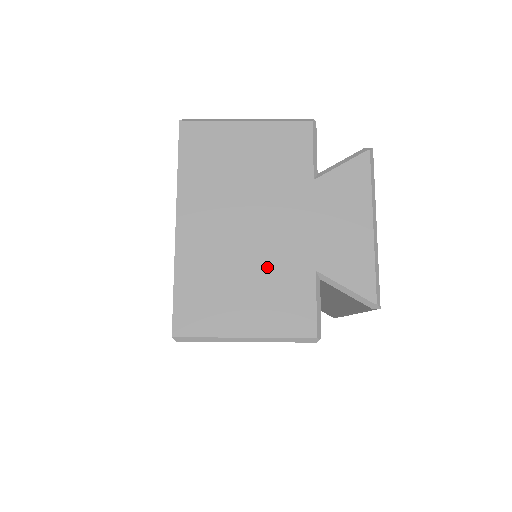
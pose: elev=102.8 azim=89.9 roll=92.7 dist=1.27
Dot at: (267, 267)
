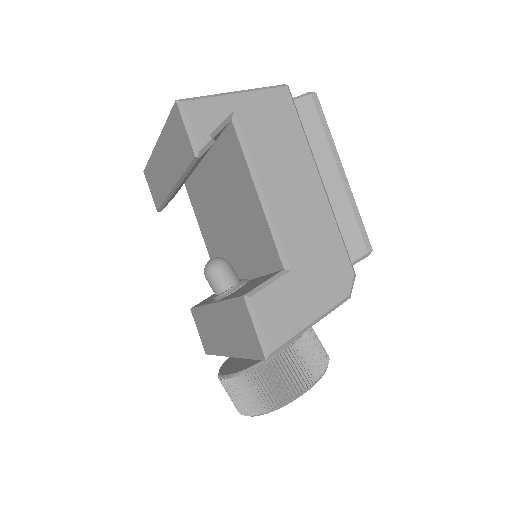
Dot at: occluded
